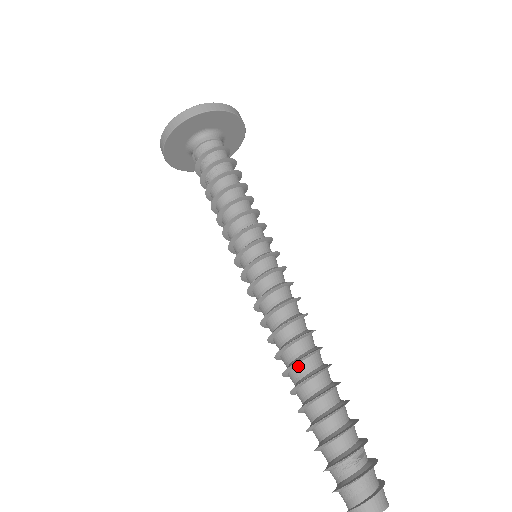
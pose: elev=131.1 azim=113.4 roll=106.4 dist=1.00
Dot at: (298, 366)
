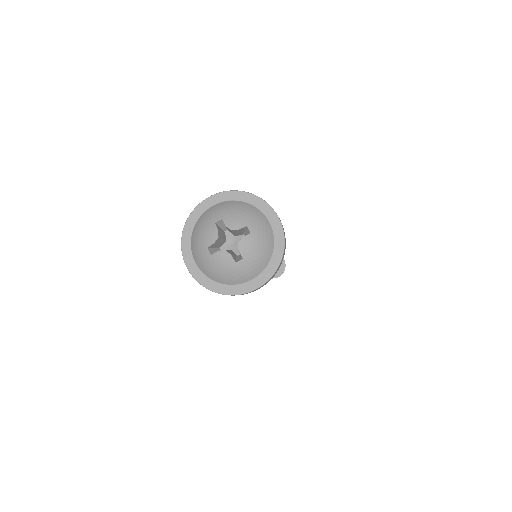
Dot at: occluded
